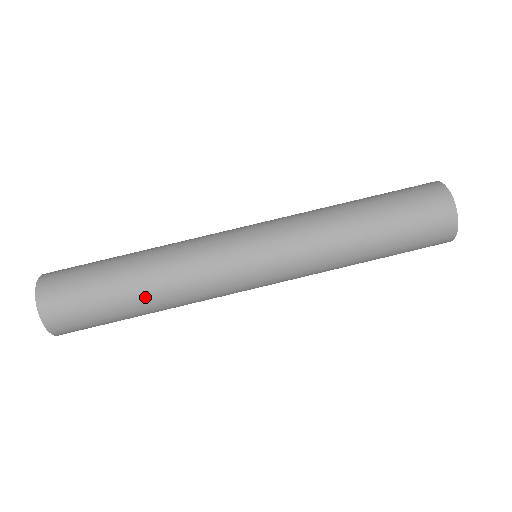
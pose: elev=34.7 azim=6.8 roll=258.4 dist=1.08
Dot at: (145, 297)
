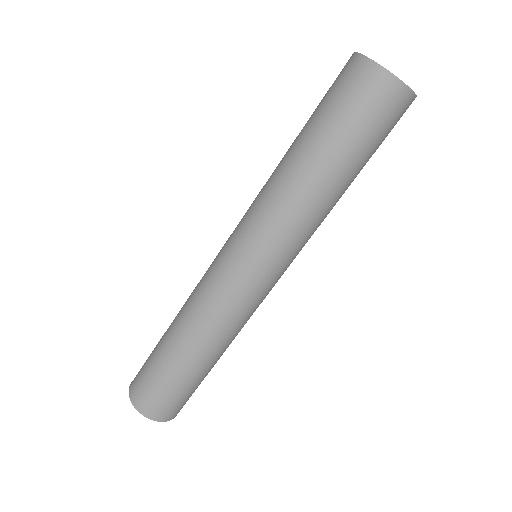
Dot at: (179, 341)
